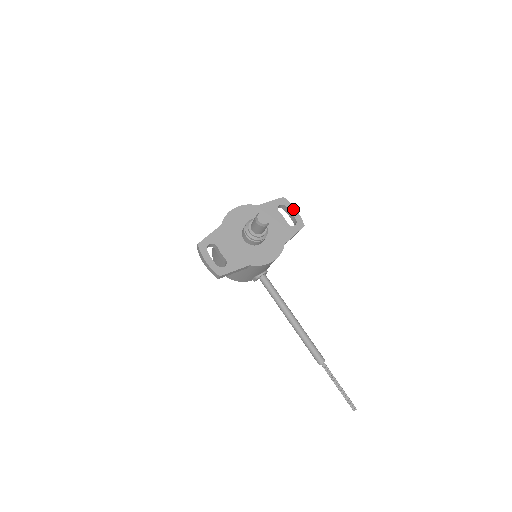
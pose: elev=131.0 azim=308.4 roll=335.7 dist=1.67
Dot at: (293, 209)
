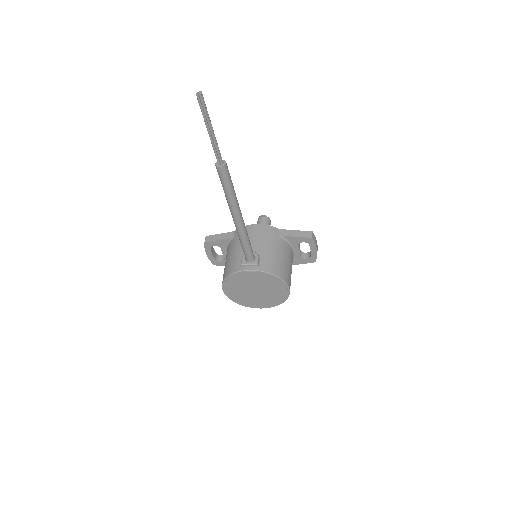
Dot at: occluded
